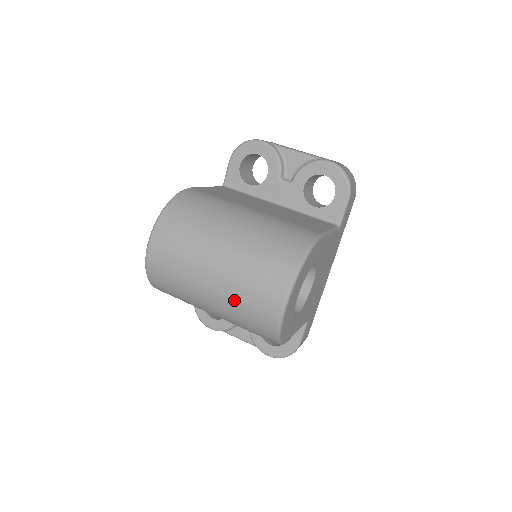
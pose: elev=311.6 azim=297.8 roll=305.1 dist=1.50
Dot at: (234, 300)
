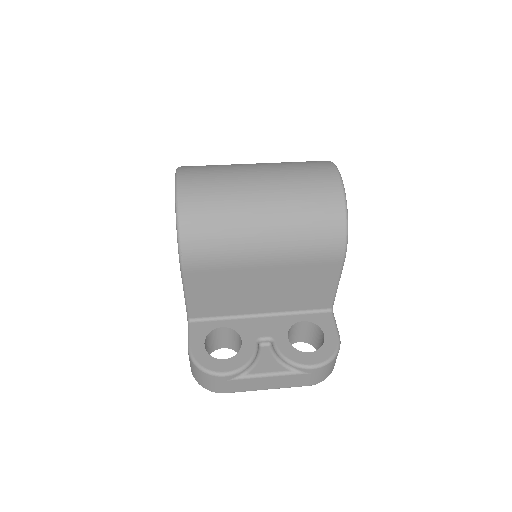
Dot at: (291, 187)
